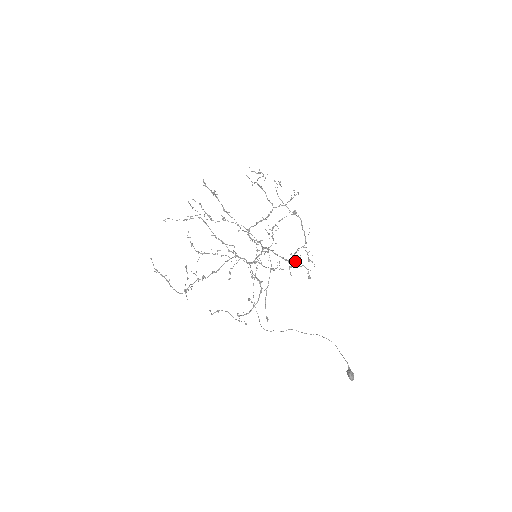
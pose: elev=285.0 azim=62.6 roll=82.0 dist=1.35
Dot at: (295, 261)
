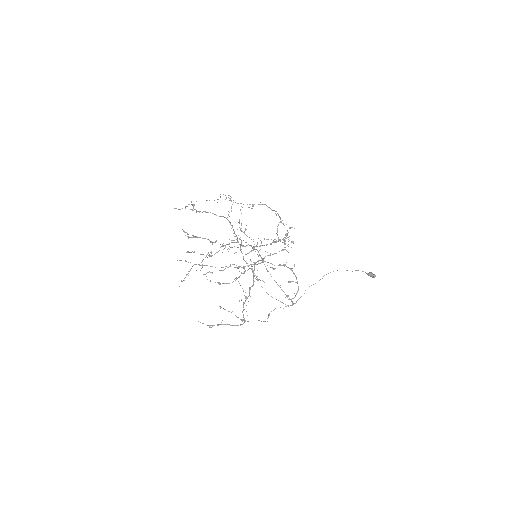
Dot at: (286, 235)
